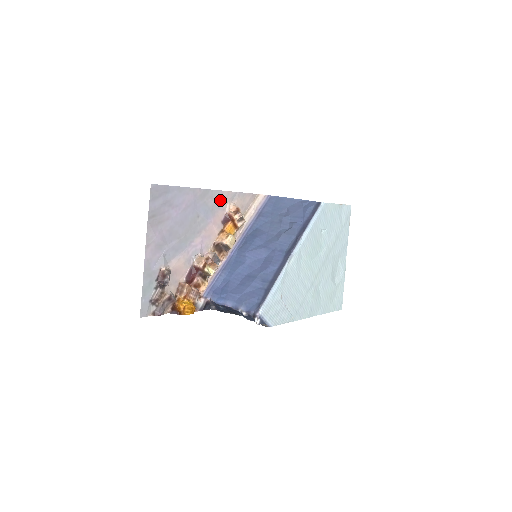
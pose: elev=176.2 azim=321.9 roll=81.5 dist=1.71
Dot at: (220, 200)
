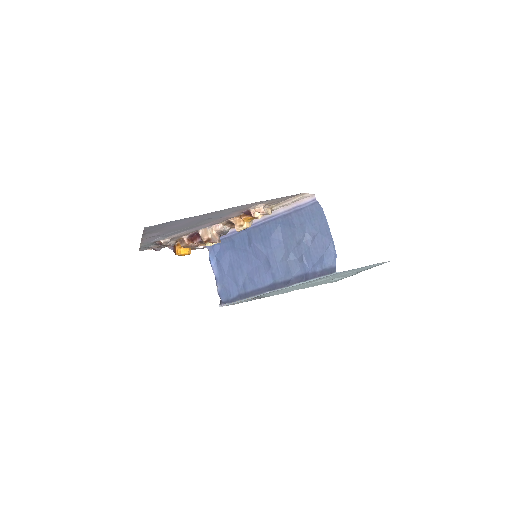
Dot at: (242, 207)
